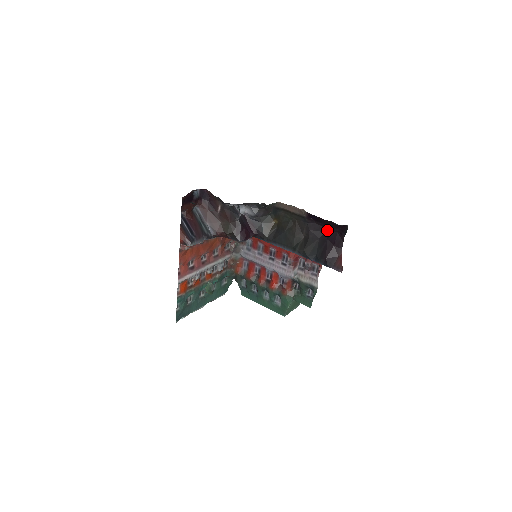
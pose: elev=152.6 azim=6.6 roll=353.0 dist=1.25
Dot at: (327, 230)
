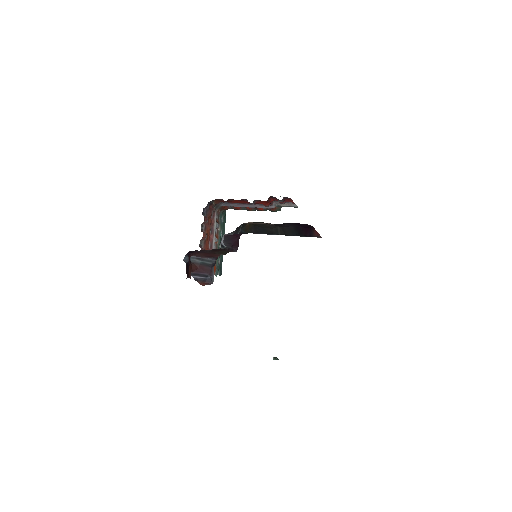
Dot at: (295, 223)
